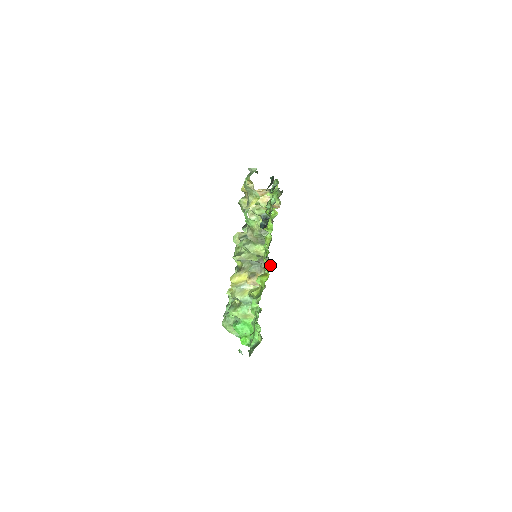
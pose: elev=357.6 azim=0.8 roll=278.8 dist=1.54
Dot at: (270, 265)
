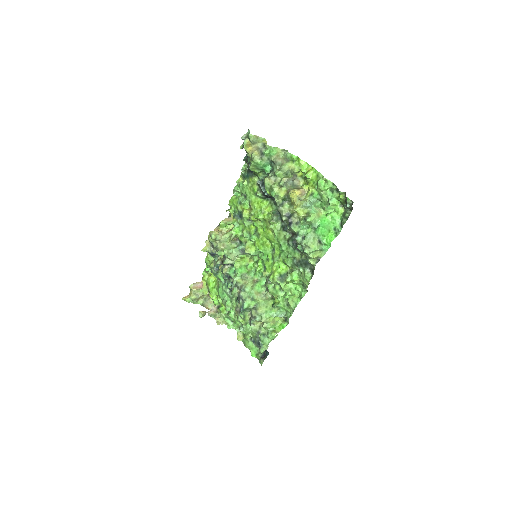
Dot at: (300, 175)
